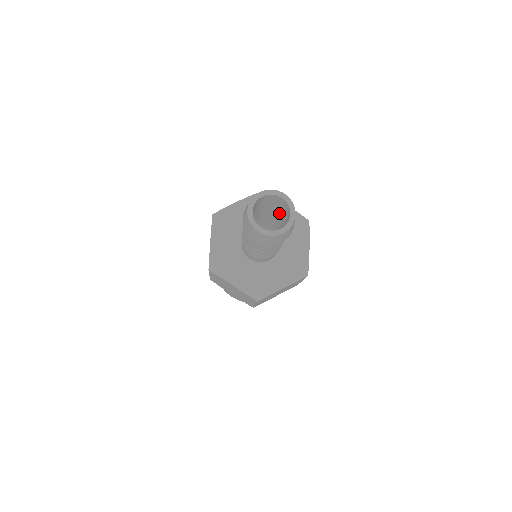
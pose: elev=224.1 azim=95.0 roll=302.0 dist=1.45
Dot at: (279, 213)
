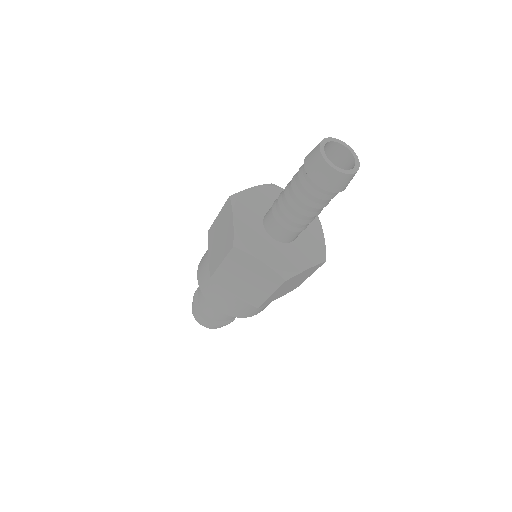
Dot at: occluded
